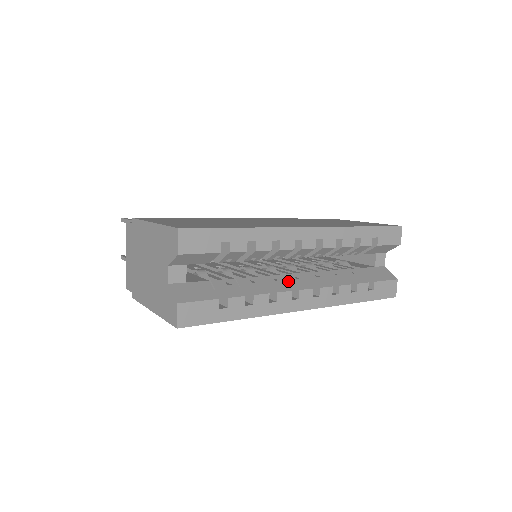
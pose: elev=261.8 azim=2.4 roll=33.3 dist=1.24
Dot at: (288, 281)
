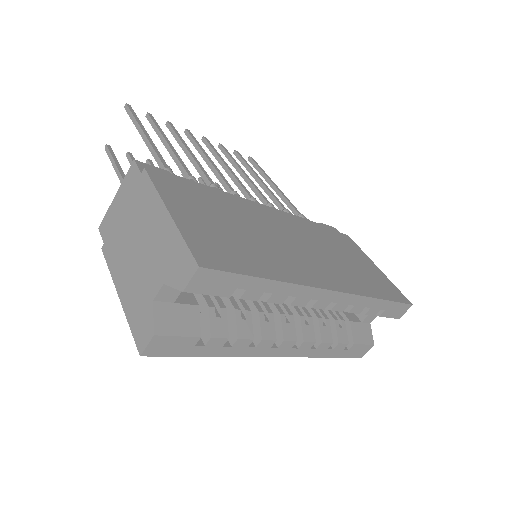
Dot at: (277, 321)
